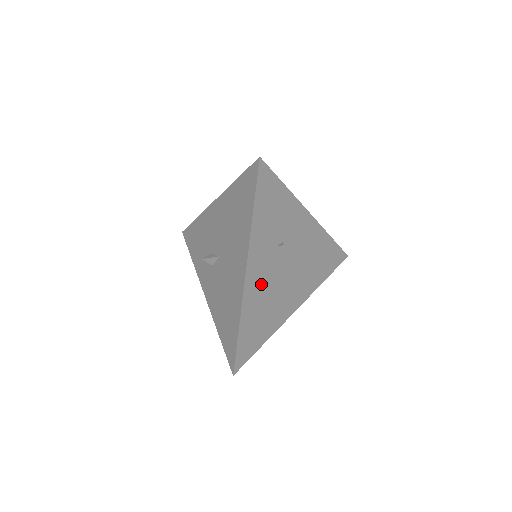
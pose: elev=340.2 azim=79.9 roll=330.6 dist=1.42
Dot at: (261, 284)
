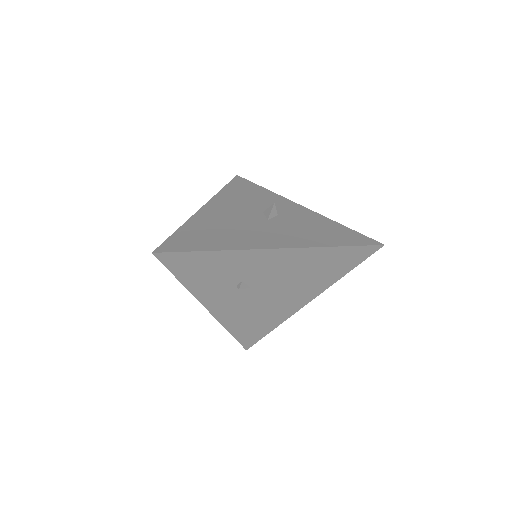
Dot at: (236, 309)
